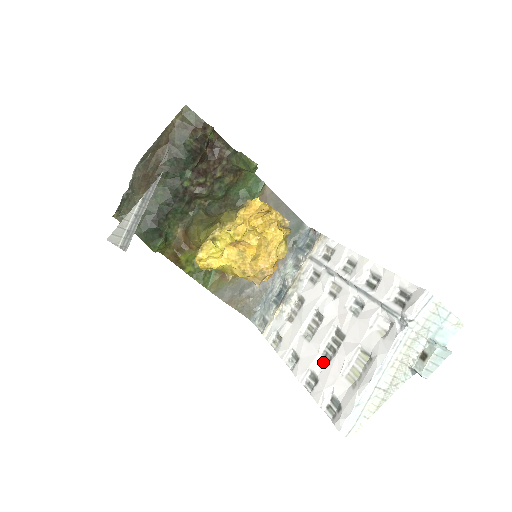
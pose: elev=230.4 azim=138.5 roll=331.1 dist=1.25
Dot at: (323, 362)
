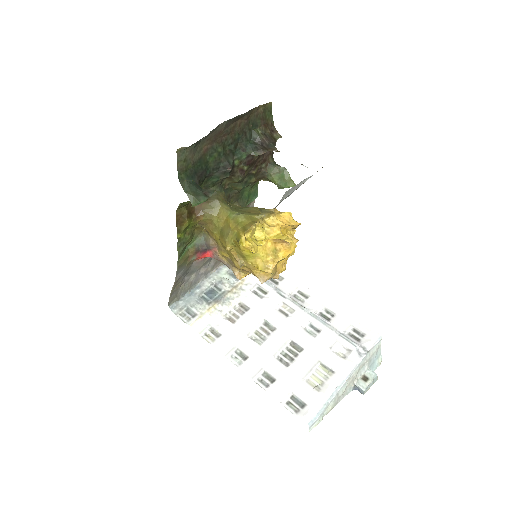
Dot at: (279, 365)
